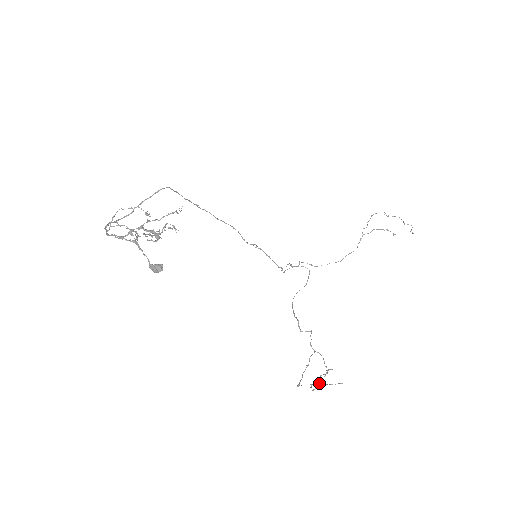
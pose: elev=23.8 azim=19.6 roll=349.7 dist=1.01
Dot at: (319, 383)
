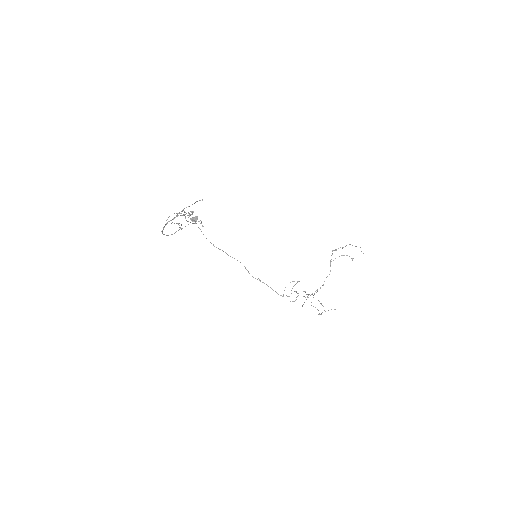
Dot at: occluded
